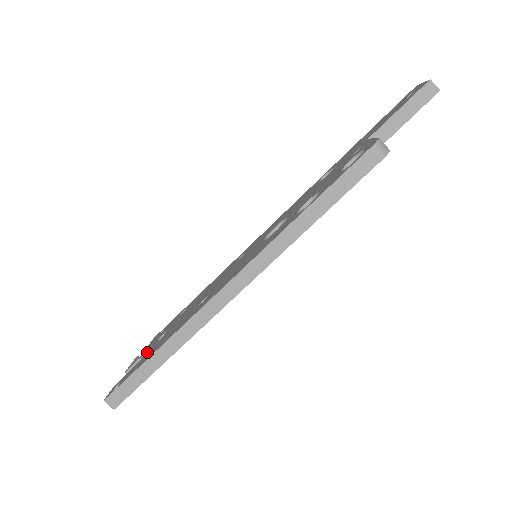
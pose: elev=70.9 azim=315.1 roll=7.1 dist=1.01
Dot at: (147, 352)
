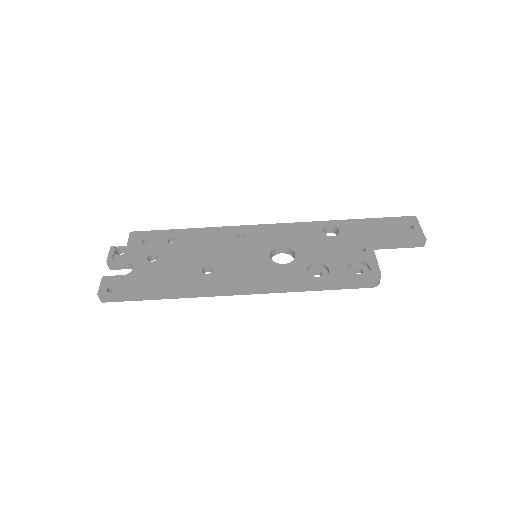
Dot at: (139, 268)
